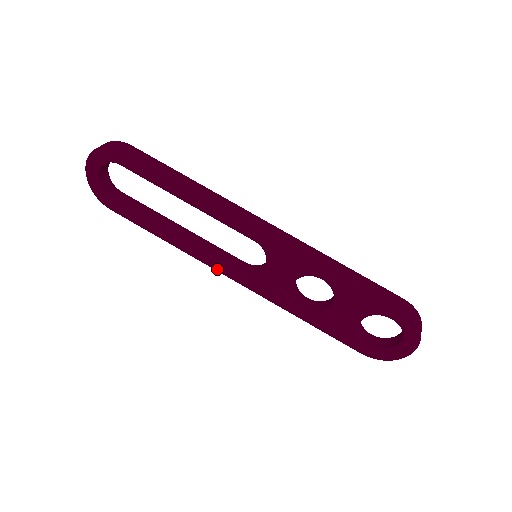
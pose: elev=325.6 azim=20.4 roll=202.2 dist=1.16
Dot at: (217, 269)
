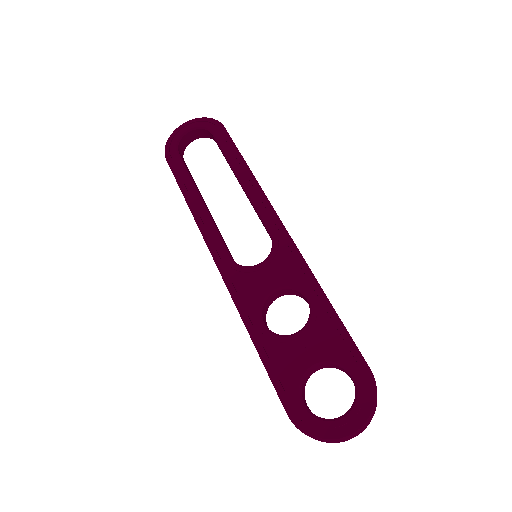
Dot at: (211, 246)
